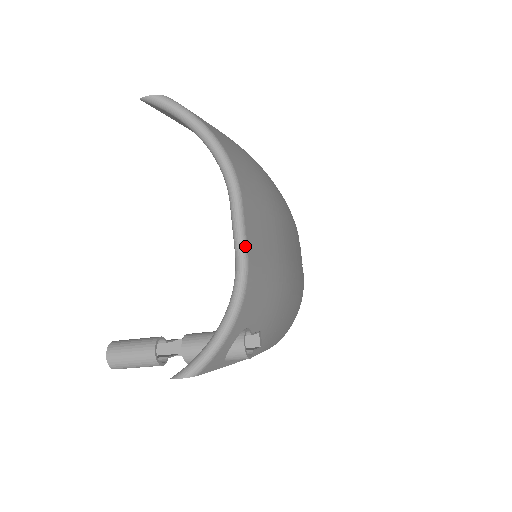
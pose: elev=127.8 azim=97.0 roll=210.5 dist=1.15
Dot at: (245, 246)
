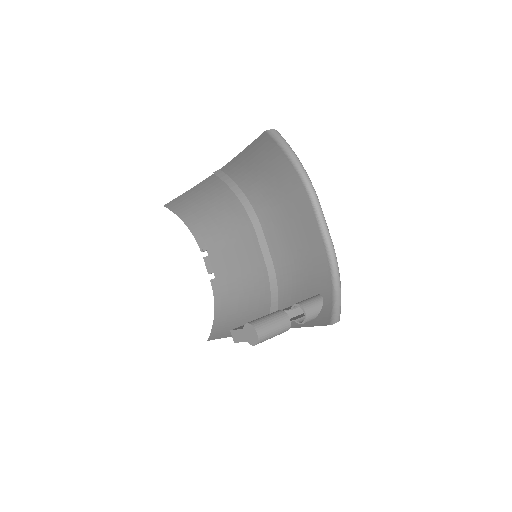
Dot at: (330, 236)
